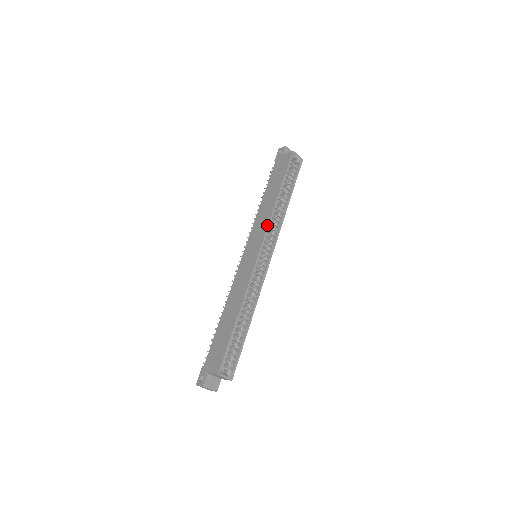
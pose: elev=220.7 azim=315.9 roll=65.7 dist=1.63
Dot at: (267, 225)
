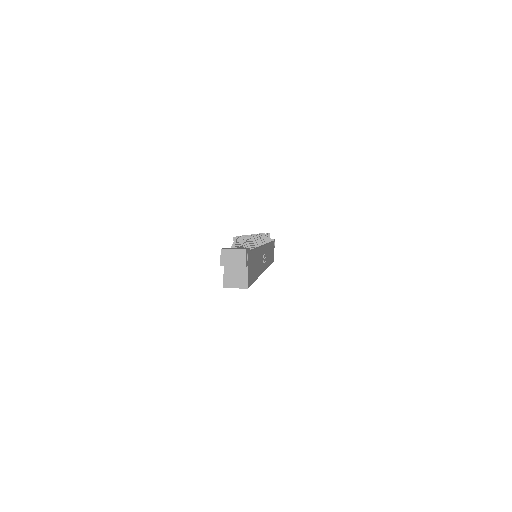
Dot at: occluded
